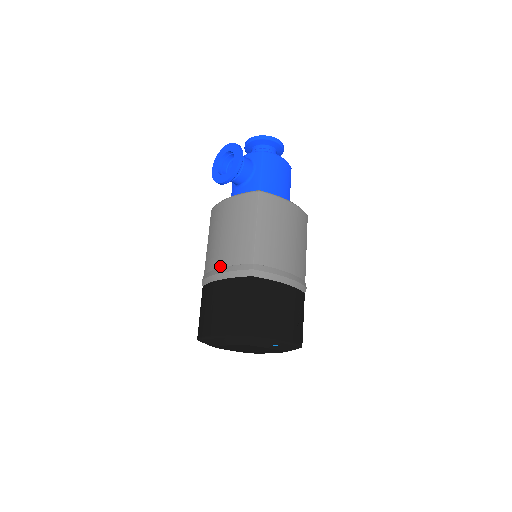
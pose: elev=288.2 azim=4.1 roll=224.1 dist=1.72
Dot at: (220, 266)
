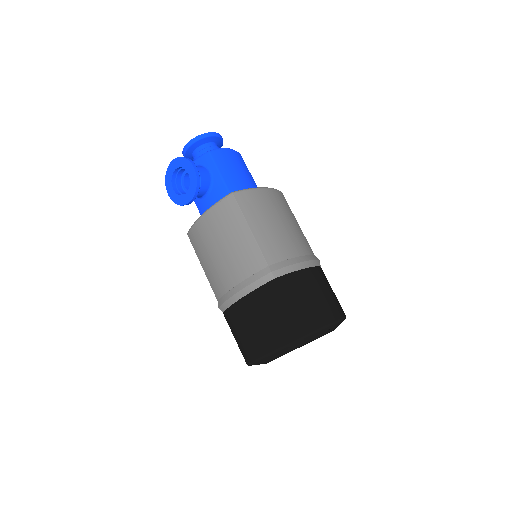
Dot at: (234, 285)
